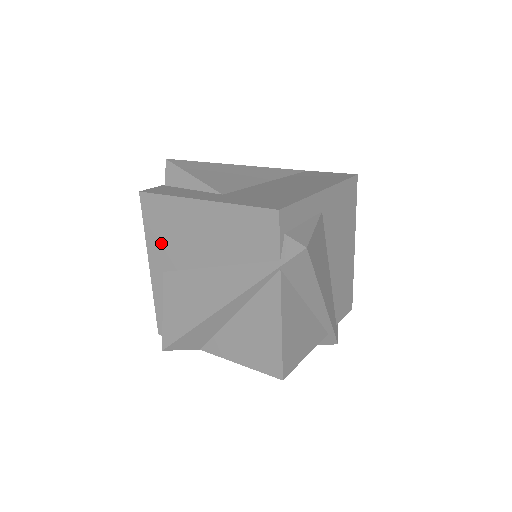
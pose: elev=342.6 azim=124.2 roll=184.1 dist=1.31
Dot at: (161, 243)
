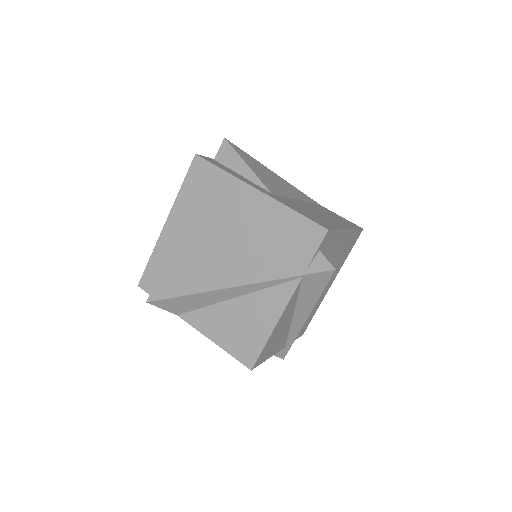
Dot at: (192, 207)
